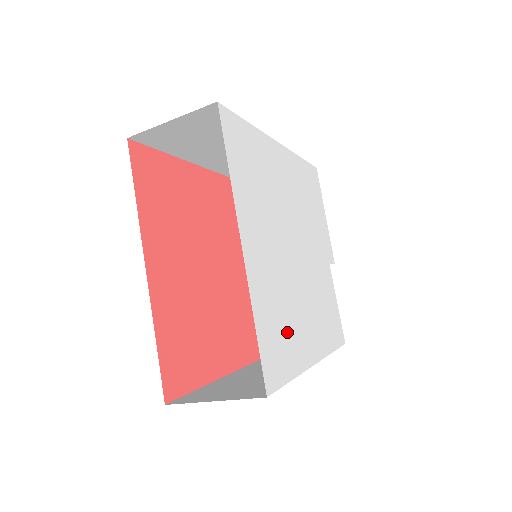
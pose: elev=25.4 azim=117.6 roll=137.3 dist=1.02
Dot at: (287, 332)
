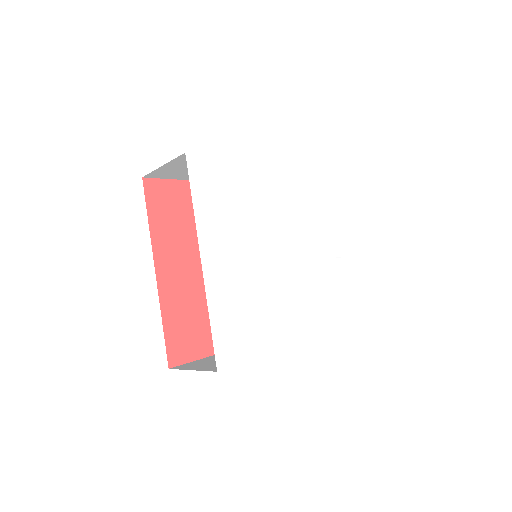
Dot at: (254, 322)
